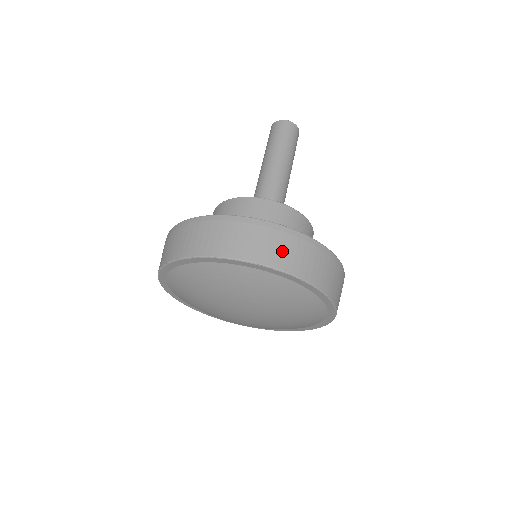
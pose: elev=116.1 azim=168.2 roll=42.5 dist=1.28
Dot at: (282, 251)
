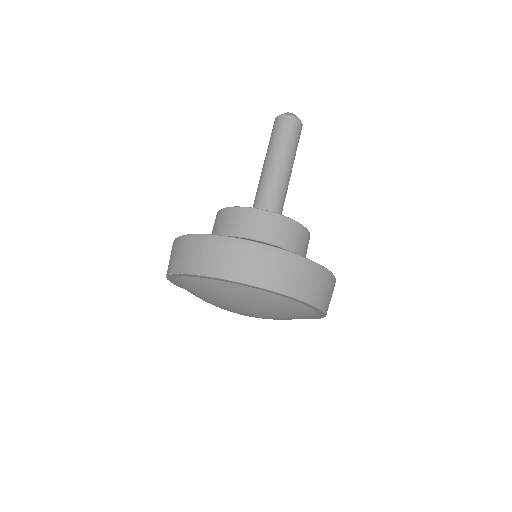
Dot at: (307, 284)
